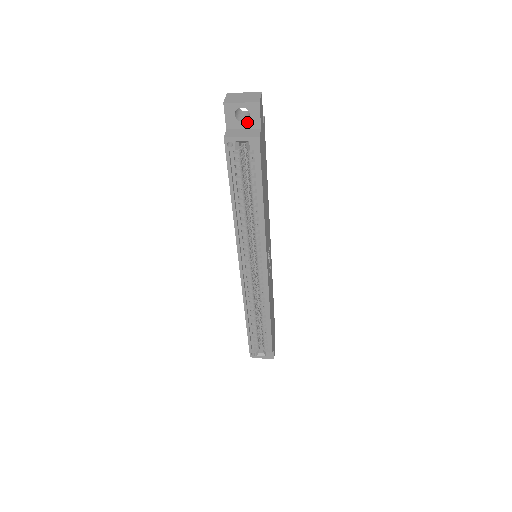
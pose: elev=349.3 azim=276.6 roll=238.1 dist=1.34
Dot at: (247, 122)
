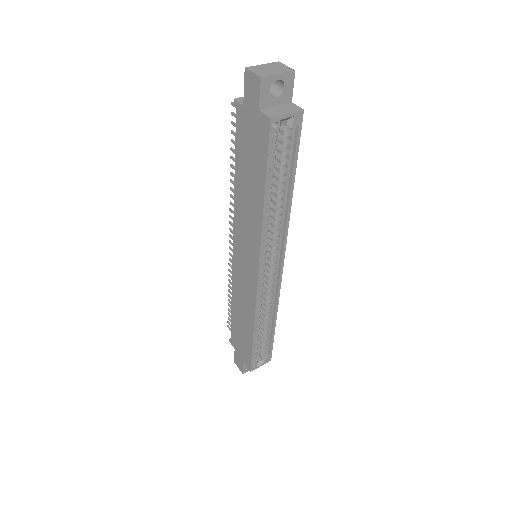
Dot at: (280, 97)
